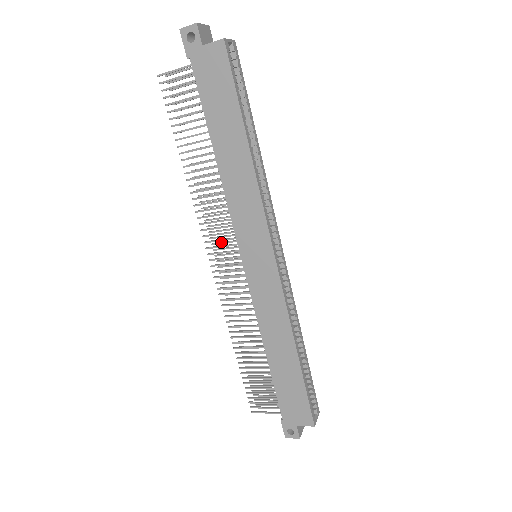
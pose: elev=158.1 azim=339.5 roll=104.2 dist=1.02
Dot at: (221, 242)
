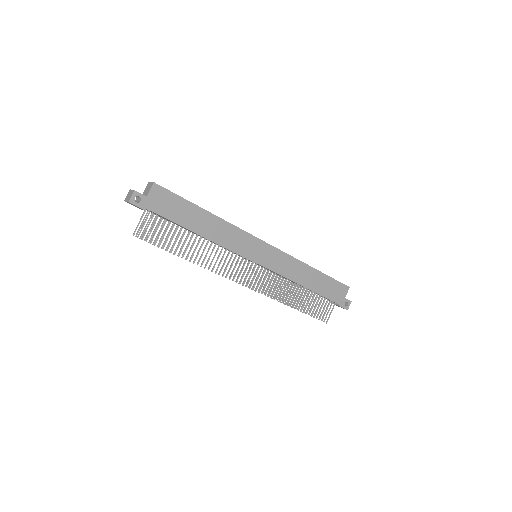
Dot at: (235, 273)
